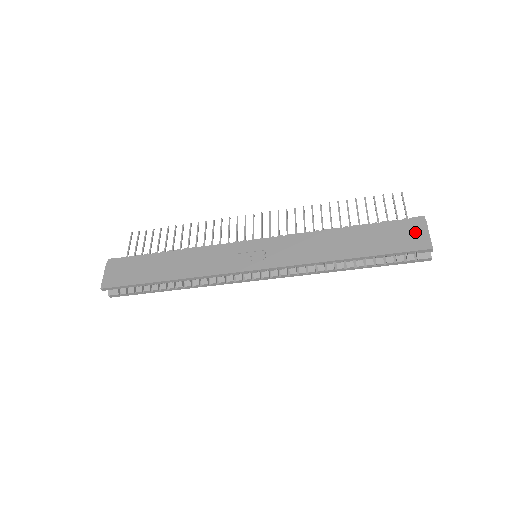
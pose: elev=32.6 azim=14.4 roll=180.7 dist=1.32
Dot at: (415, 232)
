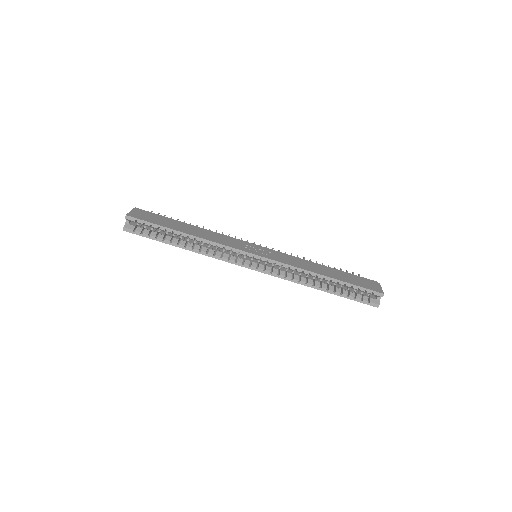
Dot at: (373, 284)
